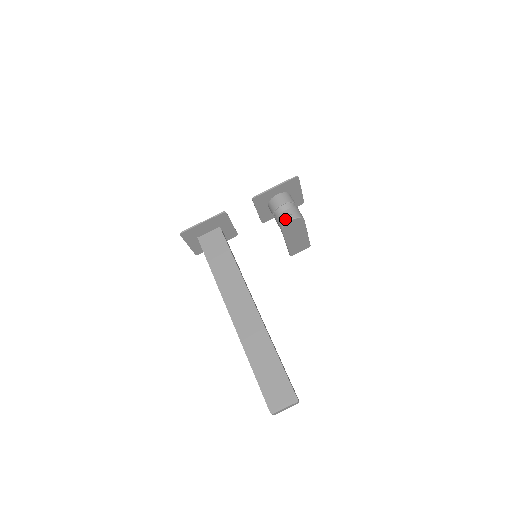
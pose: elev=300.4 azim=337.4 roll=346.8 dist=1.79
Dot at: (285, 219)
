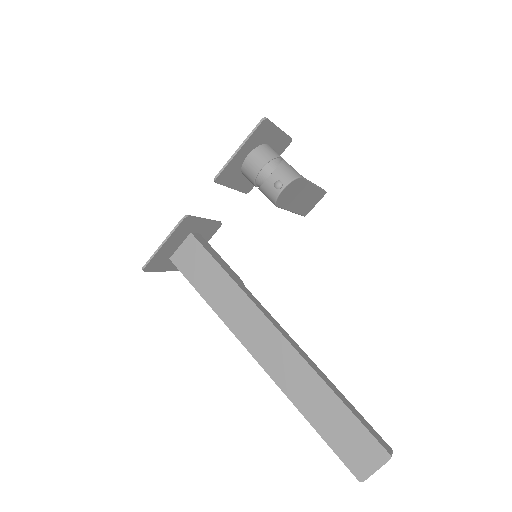
Dot at: (273, 191)
